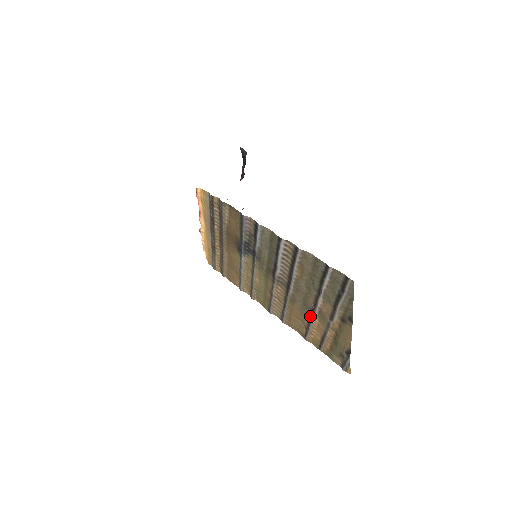
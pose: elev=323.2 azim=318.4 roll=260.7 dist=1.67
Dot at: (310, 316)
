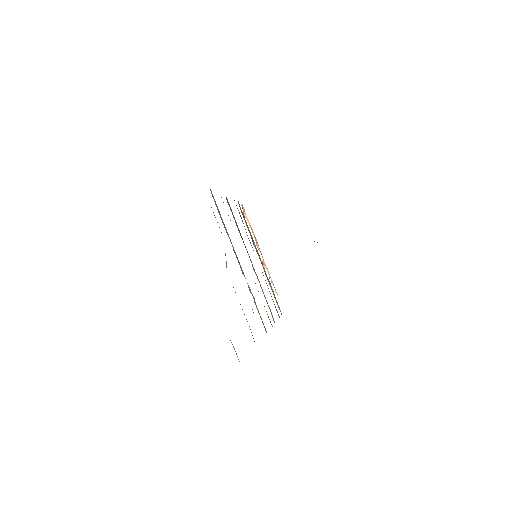
Dot at: occluded
